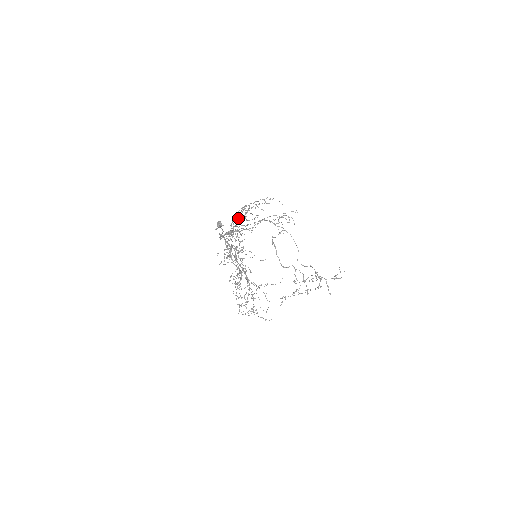
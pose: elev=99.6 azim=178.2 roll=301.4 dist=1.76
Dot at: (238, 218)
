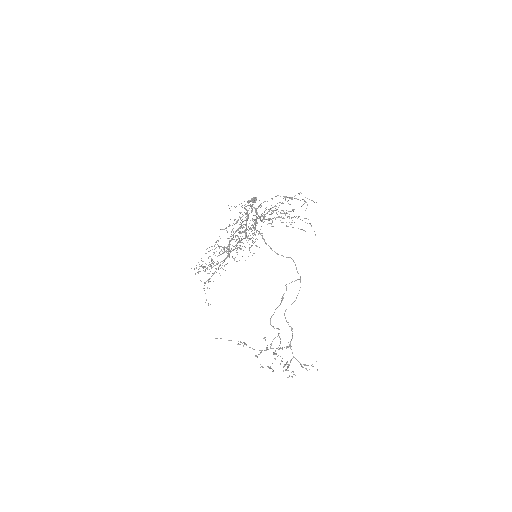
Dot at: occluded
